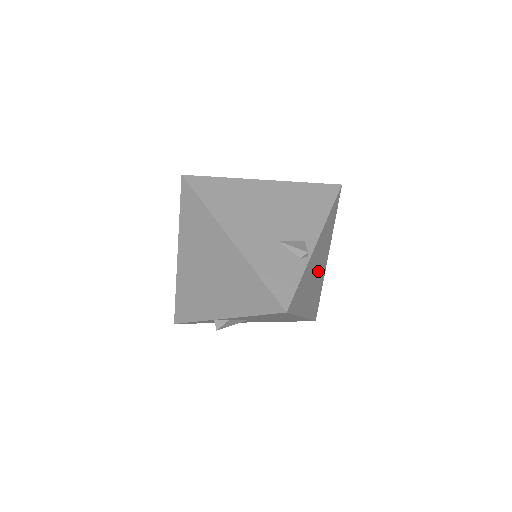
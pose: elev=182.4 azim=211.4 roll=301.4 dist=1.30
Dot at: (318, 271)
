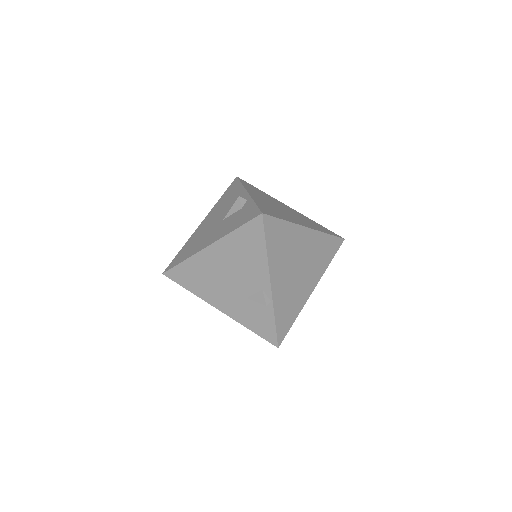
Dot at: (301, 261)
